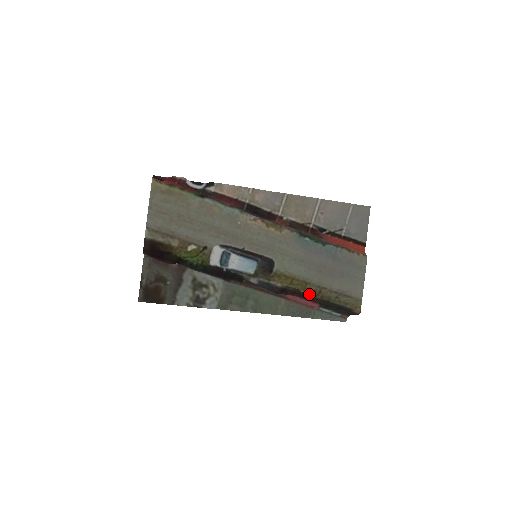
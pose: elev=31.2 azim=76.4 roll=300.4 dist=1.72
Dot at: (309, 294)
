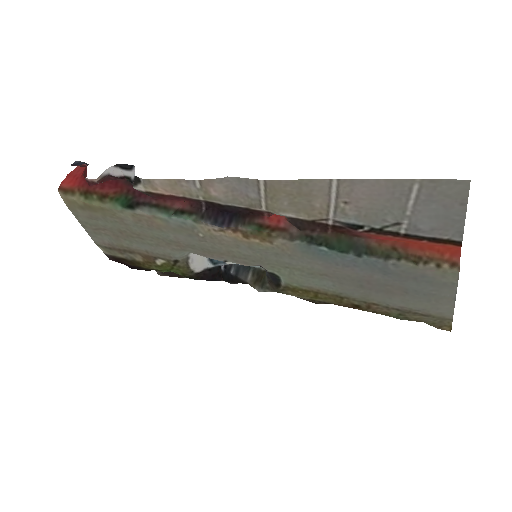
Dot at: (350, 307)
